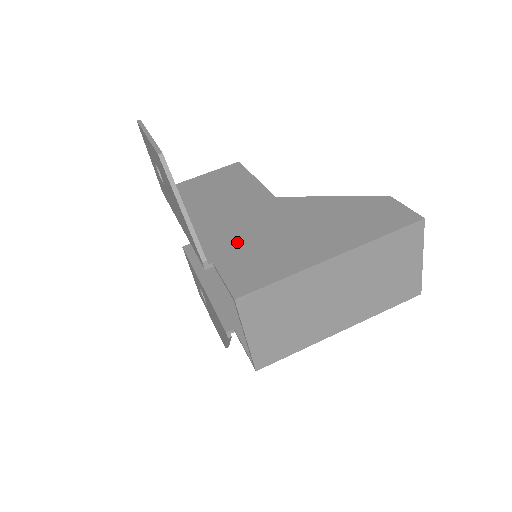
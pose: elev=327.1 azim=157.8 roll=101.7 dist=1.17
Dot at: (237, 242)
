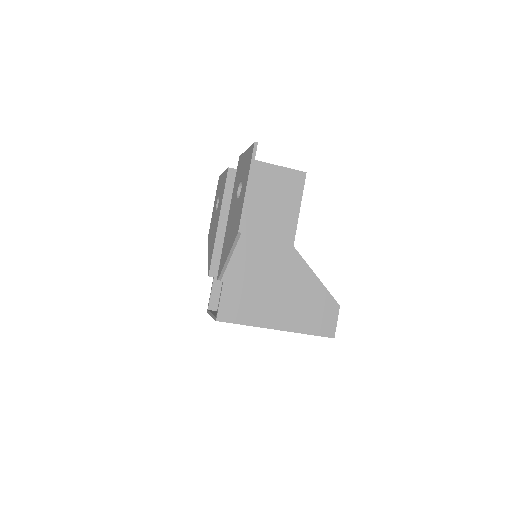
Dot at: (245, 274)
